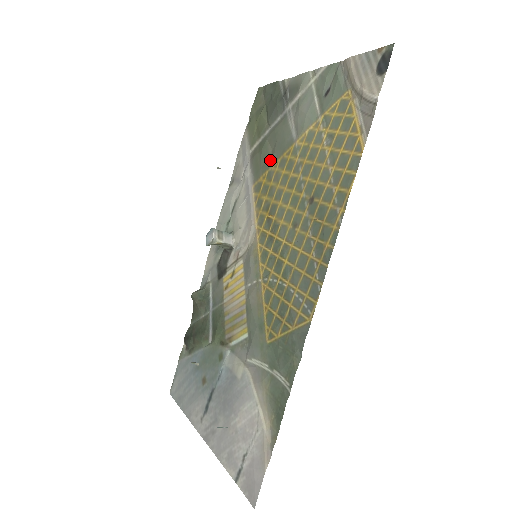
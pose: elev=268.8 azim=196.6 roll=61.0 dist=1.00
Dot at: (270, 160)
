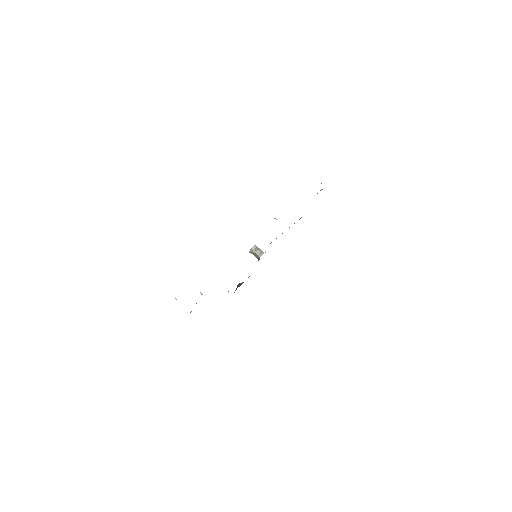
Dot at: occluded
